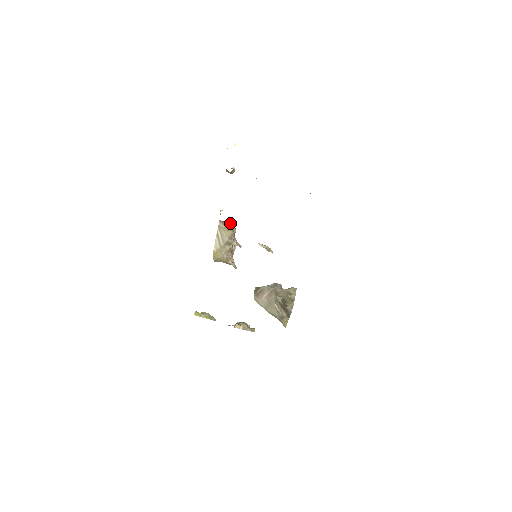
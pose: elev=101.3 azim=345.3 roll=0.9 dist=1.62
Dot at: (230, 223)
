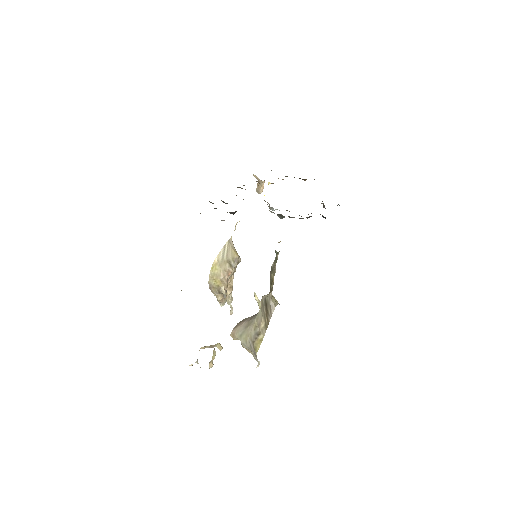
Dot at: occluded
